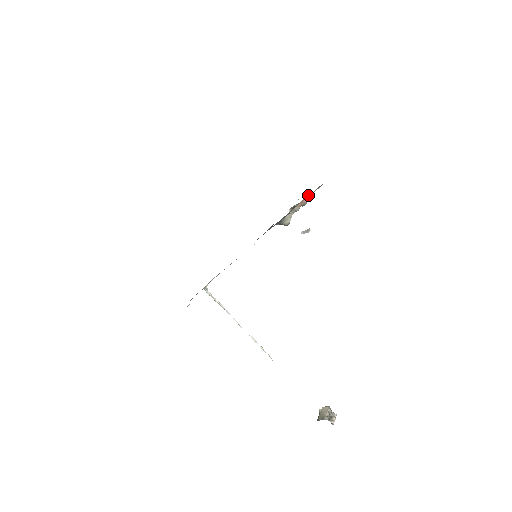
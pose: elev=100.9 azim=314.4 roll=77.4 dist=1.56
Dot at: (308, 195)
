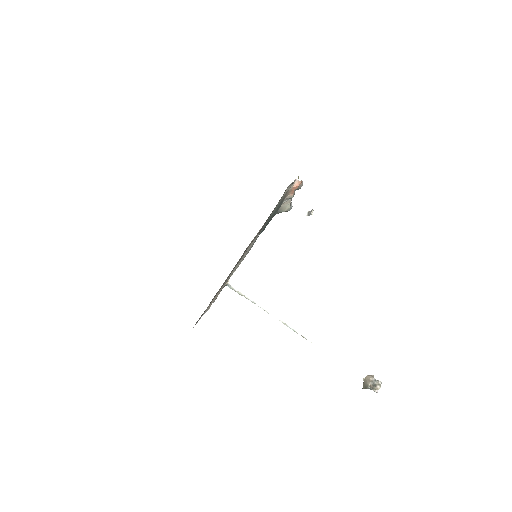
Dot at: (294, 183)
